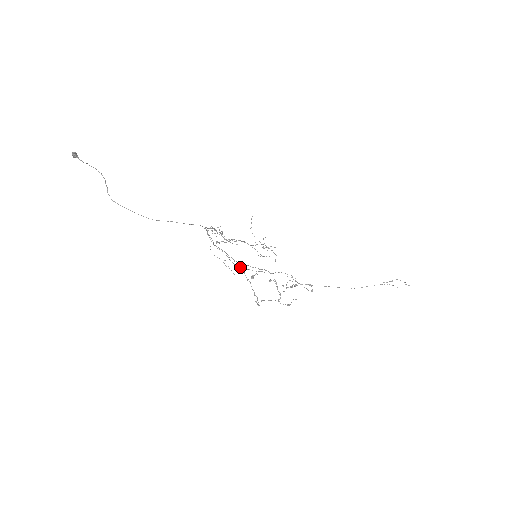
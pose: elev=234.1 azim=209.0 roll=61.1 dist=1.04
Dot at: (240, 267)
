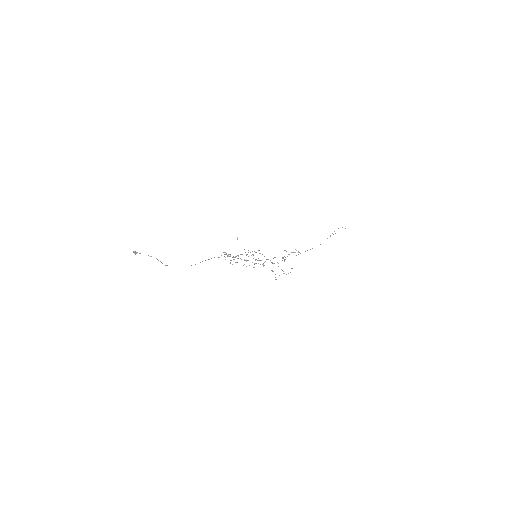
Dot at: (254, 263)
